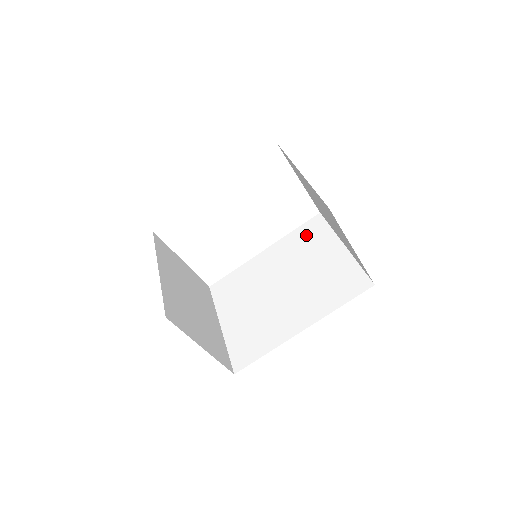
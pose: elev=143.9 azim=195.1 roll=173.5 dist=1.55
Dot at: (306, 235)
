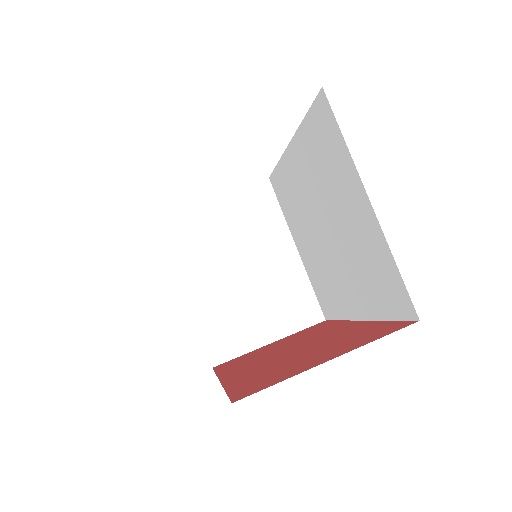
Dot at: (320, 141)
